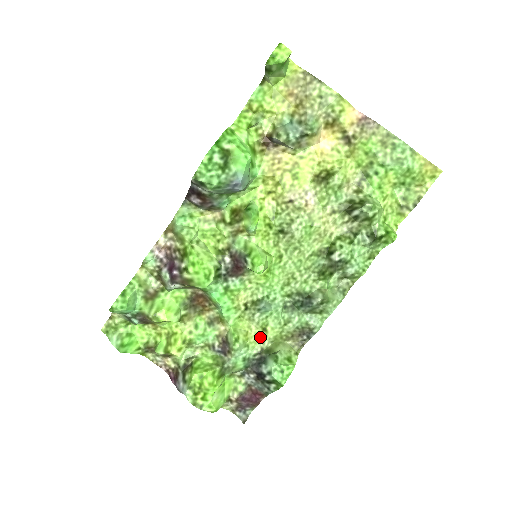
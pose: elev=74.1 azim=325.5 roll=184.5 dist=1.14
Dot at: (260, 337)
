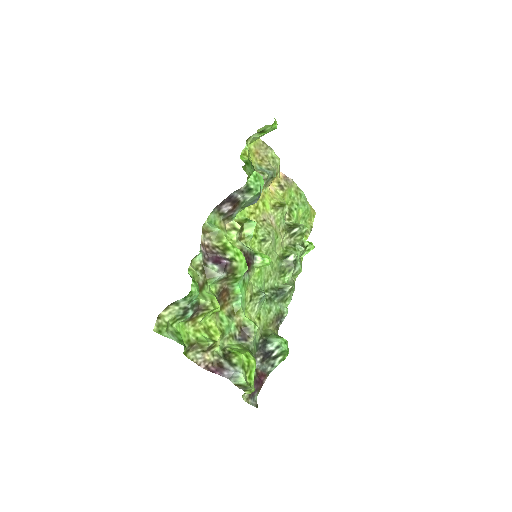
Dot at: (257, 325)
